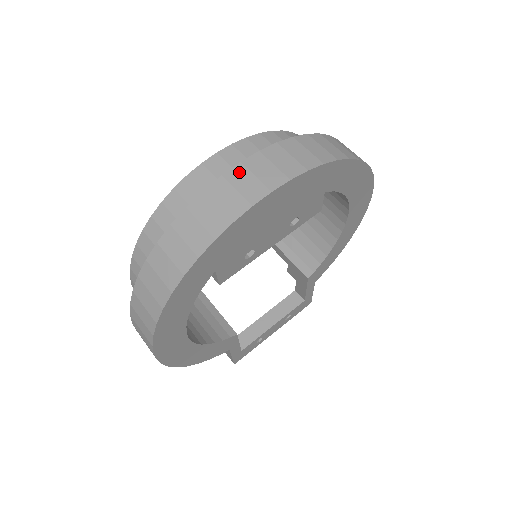
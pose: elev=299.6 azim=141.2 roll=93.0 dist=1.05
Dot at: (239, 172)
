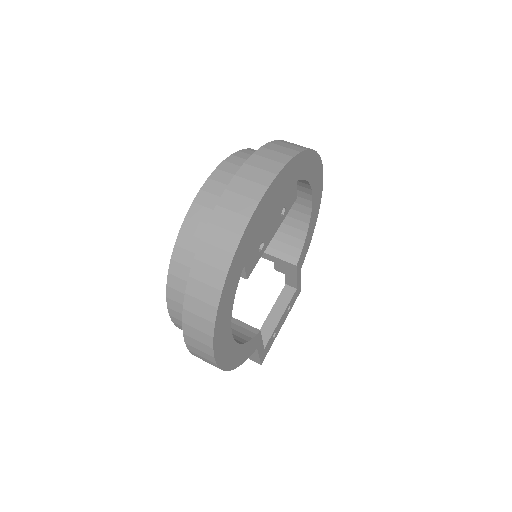
Dot at: (237, 182)
